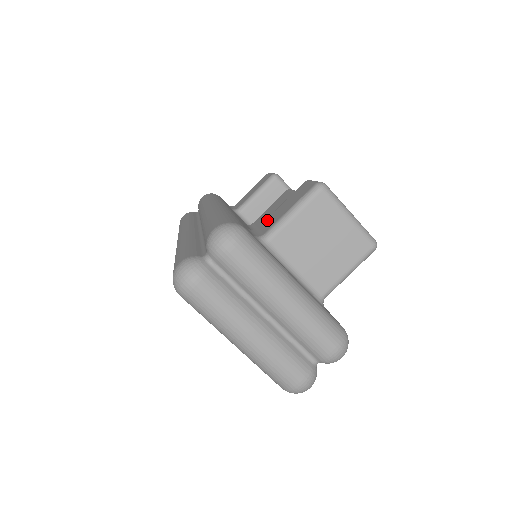
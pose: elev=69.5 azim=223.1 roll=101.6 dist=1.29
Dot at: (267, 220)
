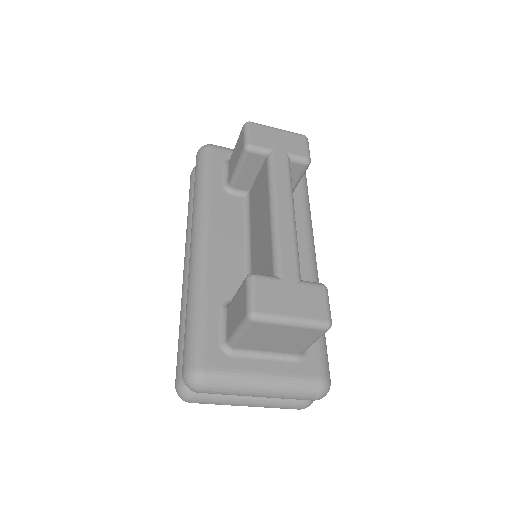
Dot at: (230, 310)
